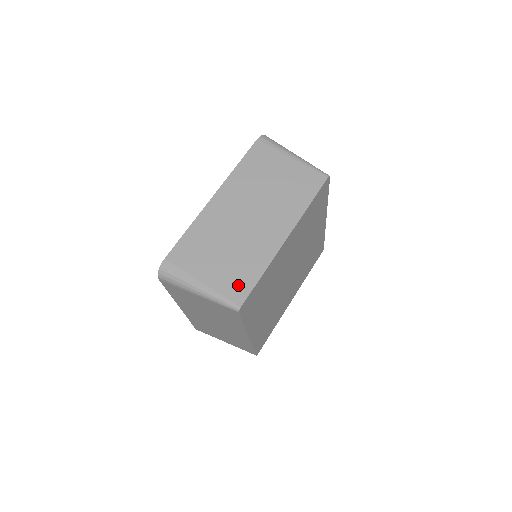
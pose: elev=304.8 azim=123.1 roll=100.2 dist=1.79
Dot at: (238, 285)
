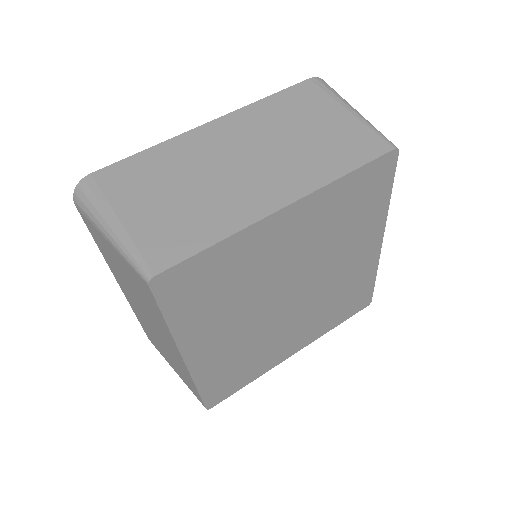
Dot at: (170, 243)
